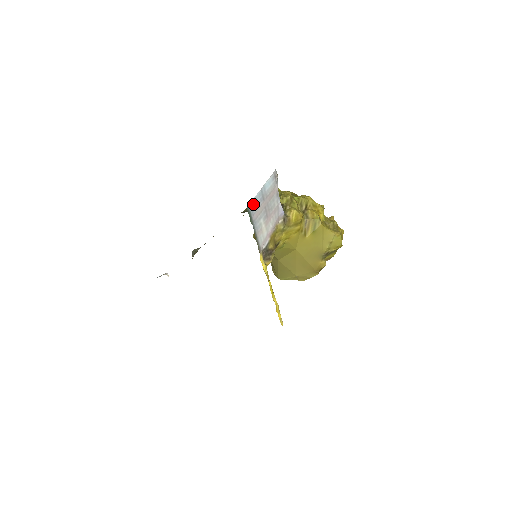
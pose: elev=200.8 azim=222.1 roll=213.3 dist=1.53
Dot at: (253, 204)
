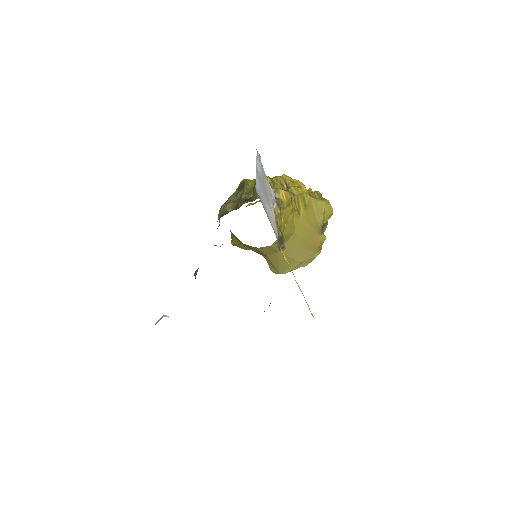
Dot at: (257, 188)
